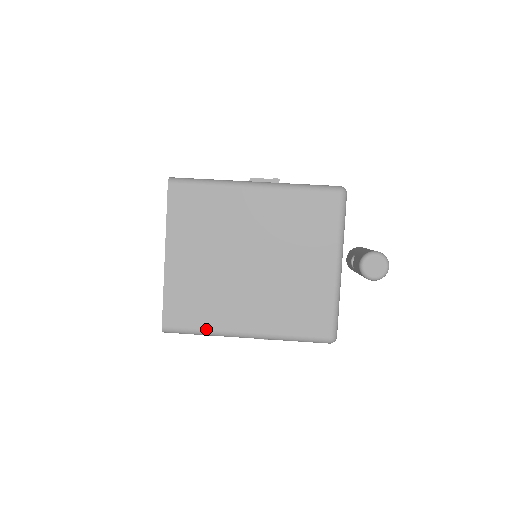
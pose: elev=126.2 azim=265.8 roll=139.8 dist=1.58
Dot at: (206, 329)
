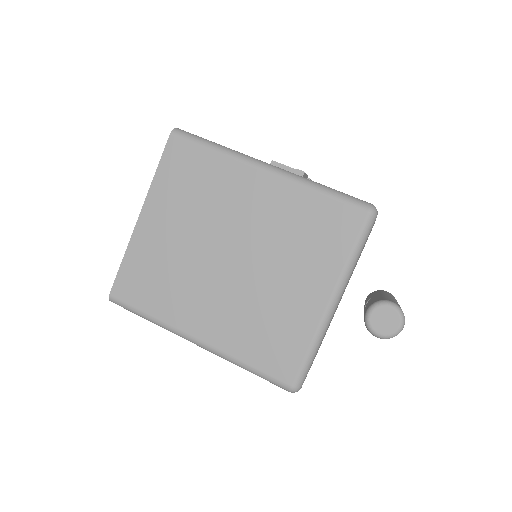
Dot at: (154, 316)
